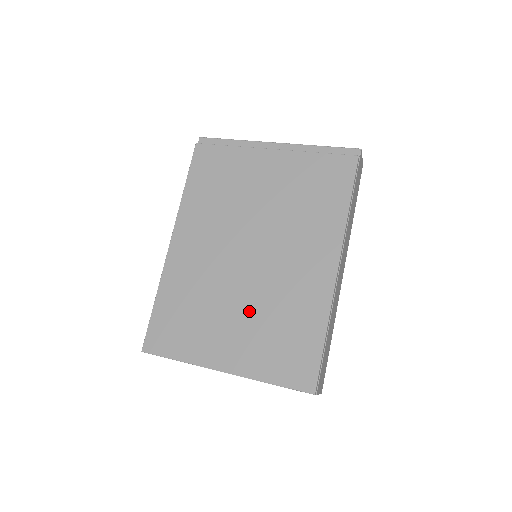
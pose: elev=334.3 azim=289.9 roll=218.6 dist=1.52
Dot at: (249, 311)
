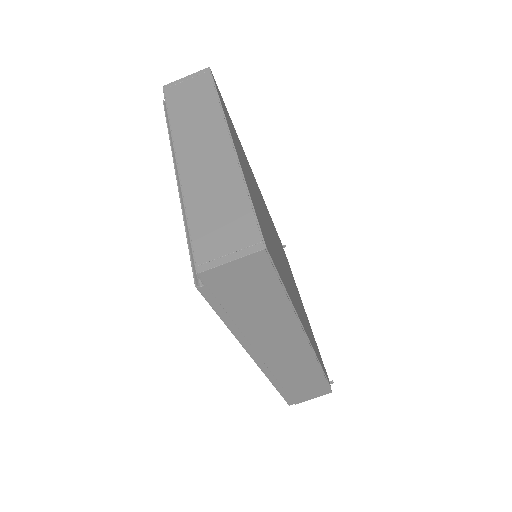
Dot at: occluded
